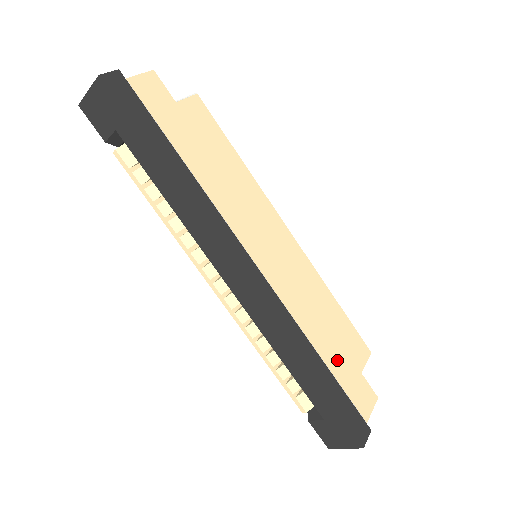
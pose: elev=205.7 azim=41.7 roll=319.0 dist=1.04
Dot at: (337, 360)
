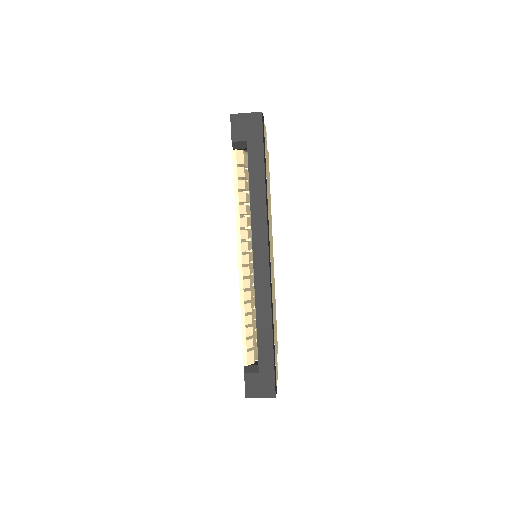
Dot at: (275, 339)
